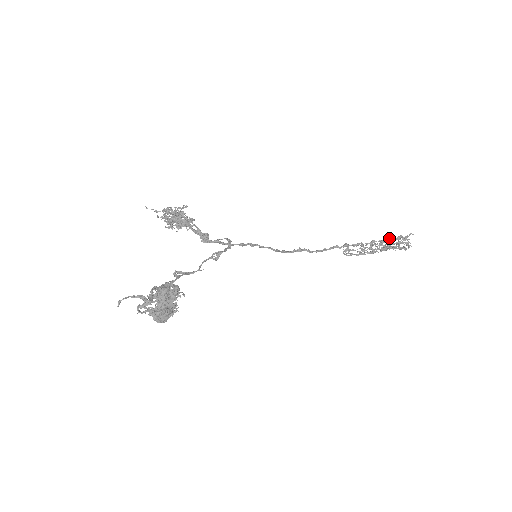
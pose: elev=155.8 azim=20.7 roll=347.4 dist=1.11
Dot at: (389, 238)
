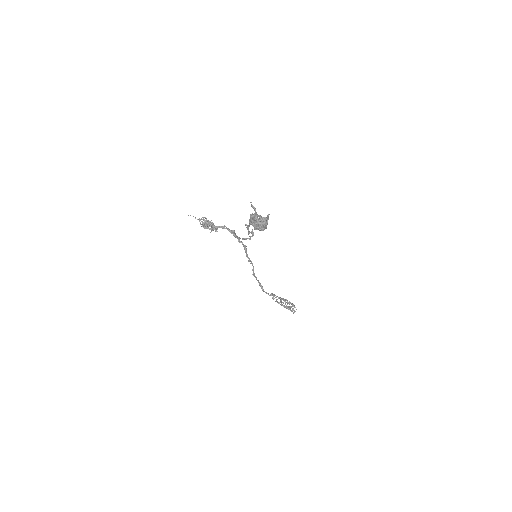
Dot at: (287, 301)
